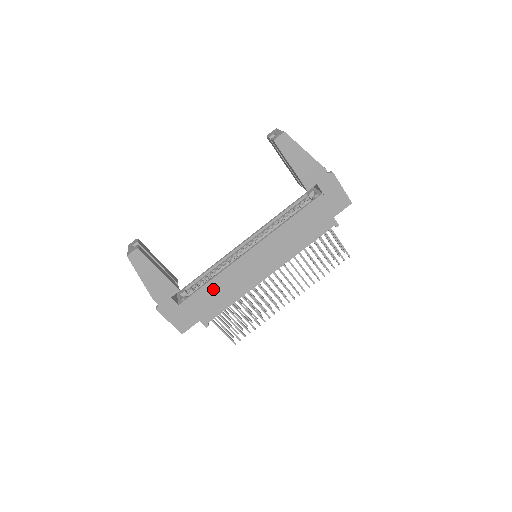
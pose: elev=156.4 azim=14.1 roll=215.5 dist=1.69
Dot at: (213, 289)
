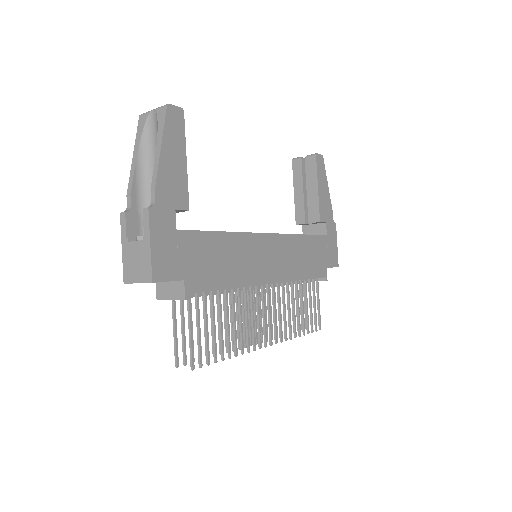
Dot at: (220, 246)
